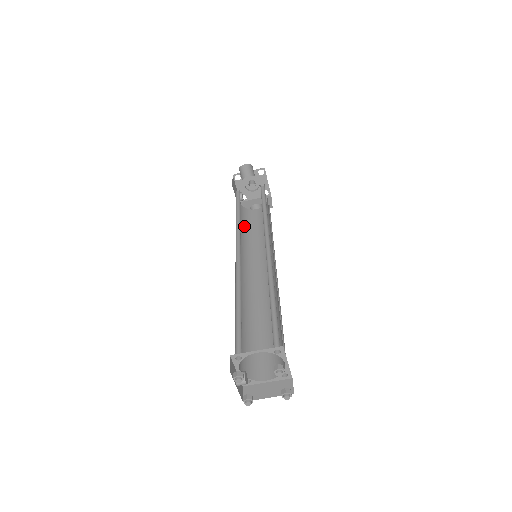
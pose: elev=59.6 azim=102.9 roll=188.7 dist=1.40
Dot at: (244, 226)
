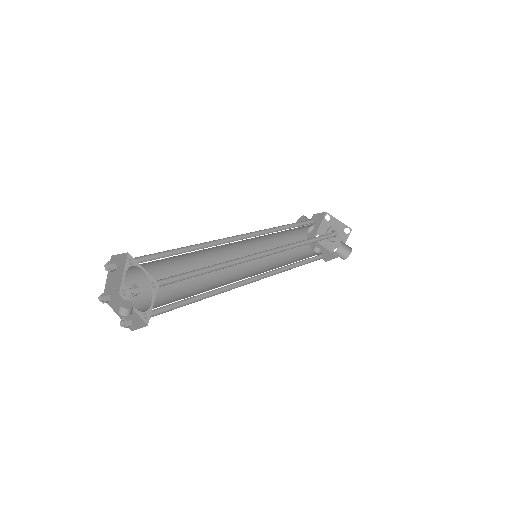
Dot at: occluded
